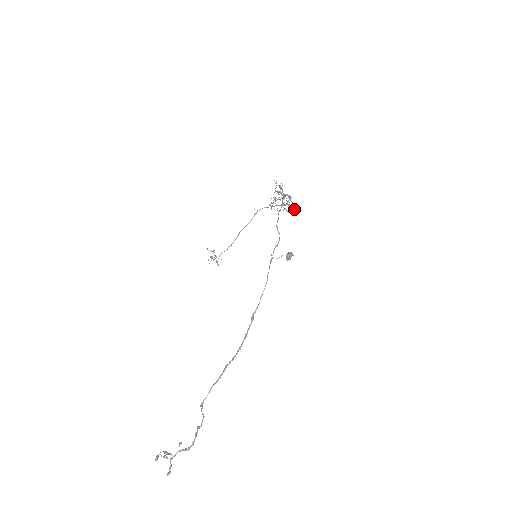
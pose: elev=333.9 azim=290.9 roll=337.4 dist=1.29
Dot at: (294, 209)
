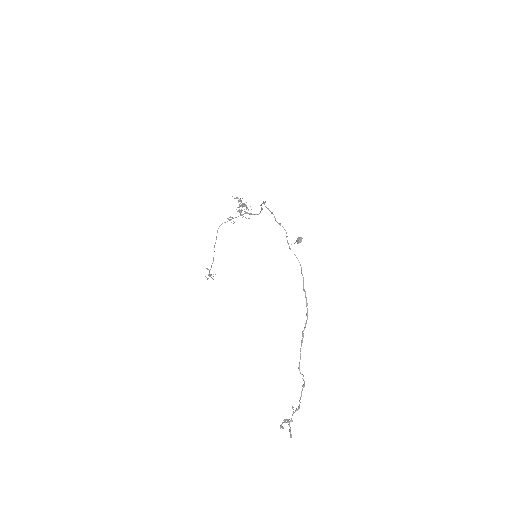
Dot at: occluded
